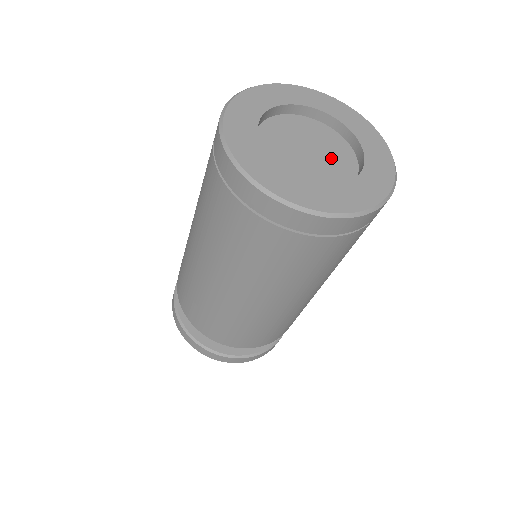
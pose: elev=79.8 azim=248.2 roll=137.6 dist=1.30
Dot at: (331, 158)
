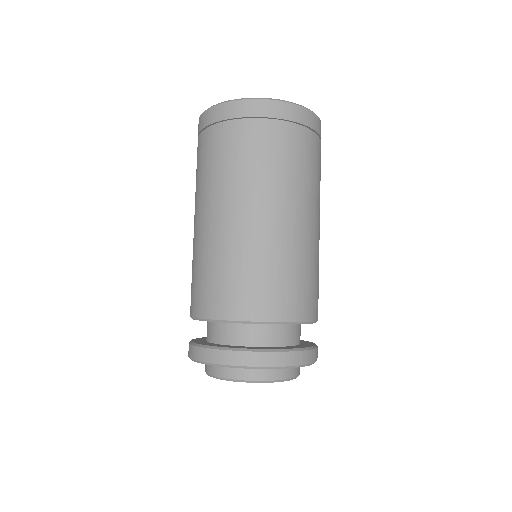
Dot at: occluded
